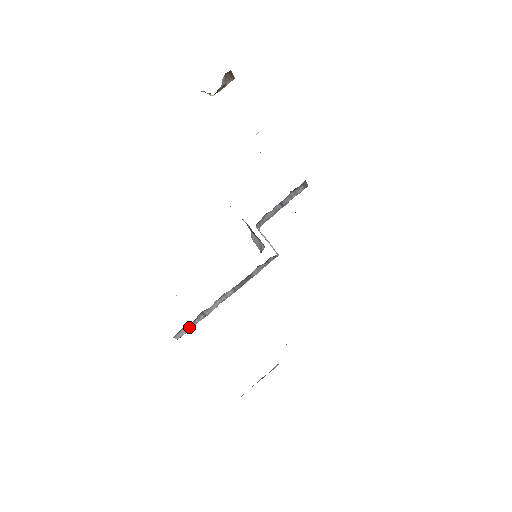
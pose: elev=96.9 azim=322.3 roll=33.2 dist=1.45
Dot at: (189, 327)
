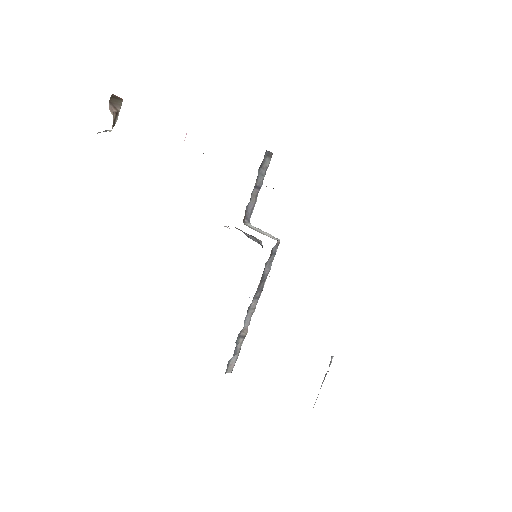
Dot at: (235, 356)
